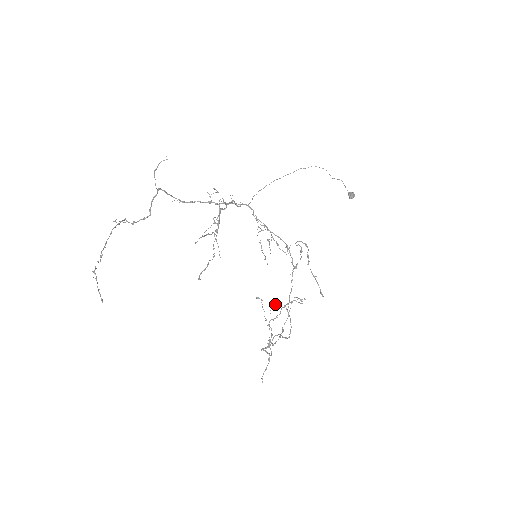
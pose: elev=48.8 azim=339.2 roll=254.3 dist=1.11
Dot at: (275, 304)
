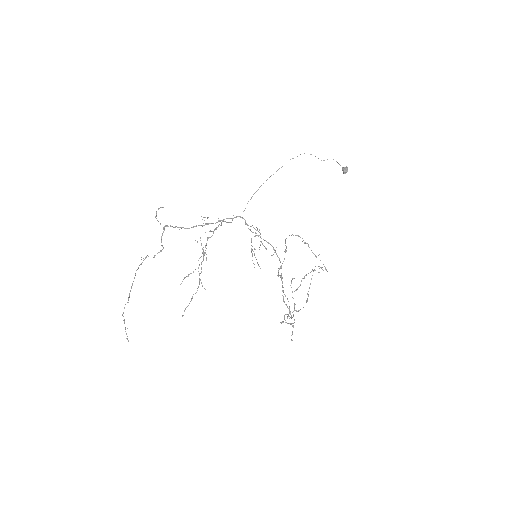
Dot at: (294, 278)
